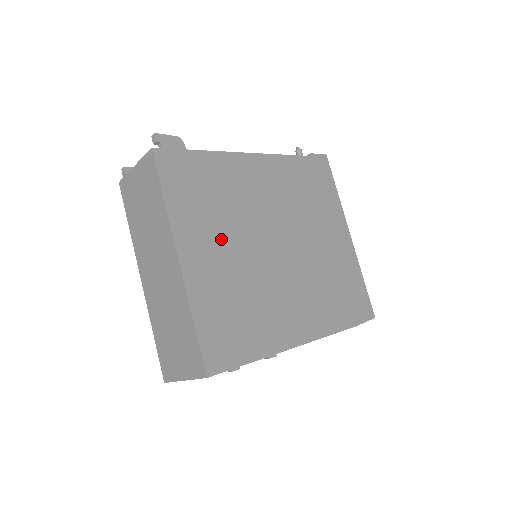
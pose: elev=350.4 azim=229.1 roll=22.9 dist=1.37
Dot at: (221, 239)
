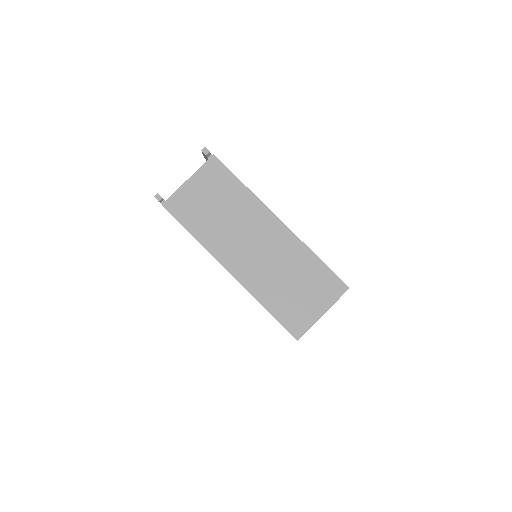
Dot at: occluded
